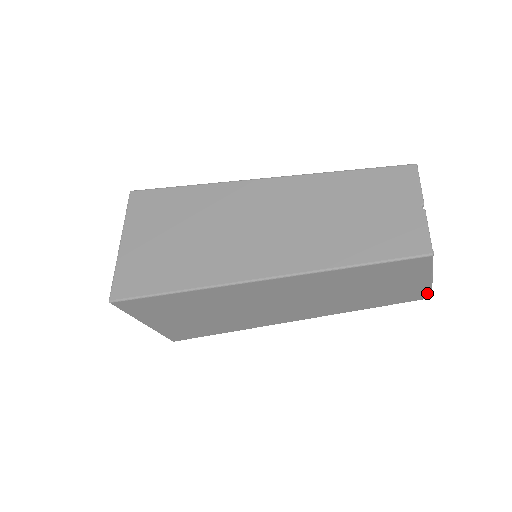
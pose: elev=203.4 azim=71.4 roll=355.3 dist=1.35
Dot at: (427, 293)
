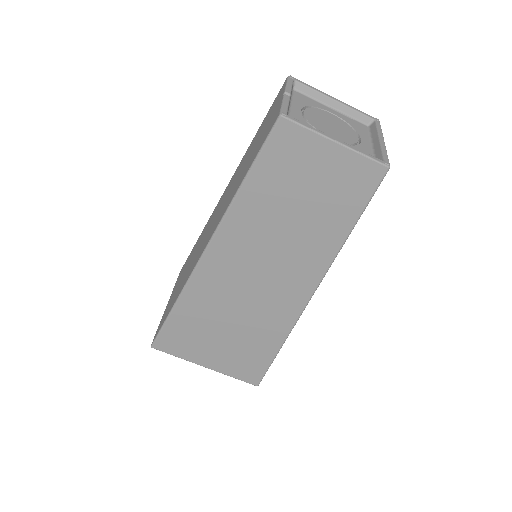
Dot at: (370, 164)
